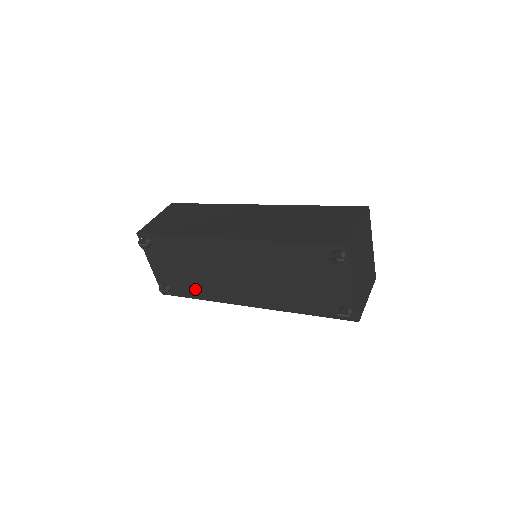
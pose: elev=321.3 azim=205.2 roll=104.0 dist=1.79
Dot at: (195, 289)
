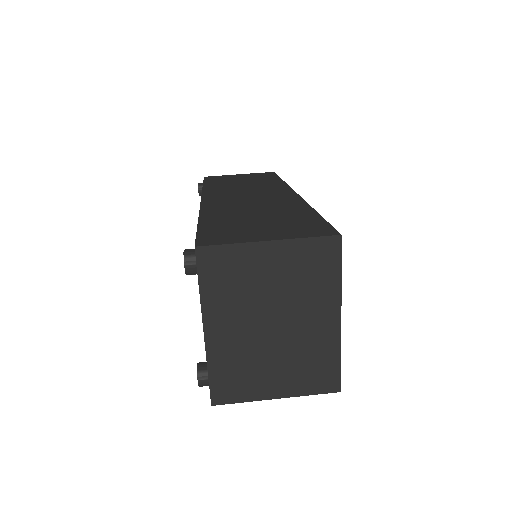
Dot at: occluded
